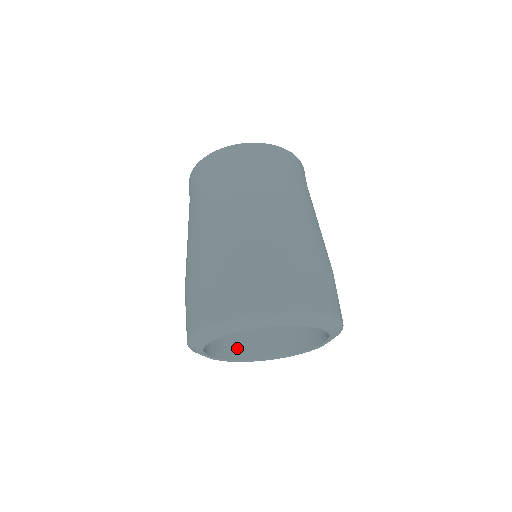
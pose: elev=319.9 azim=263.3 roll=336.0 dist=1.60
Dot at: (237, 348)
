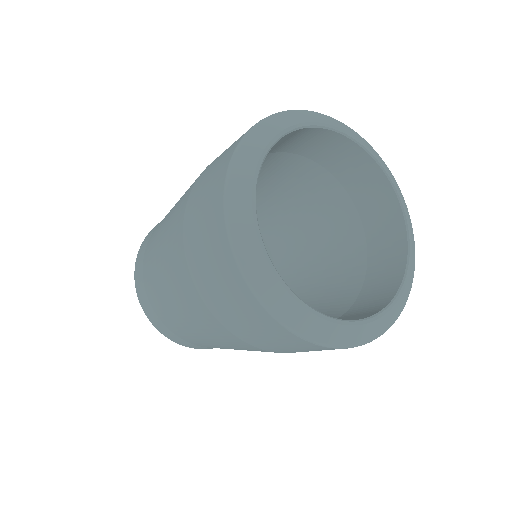
Dot at: occluded
